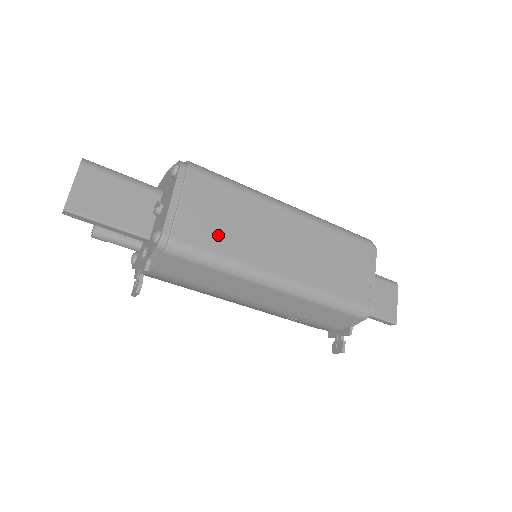
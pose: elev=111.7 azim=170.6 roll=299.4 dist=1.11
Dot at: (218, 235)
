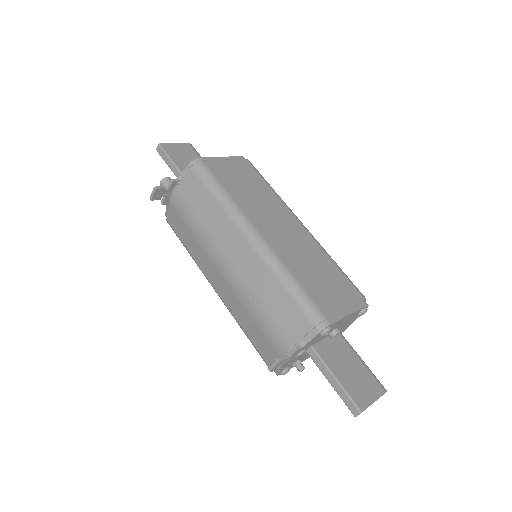
Dot at: (234, 185)
